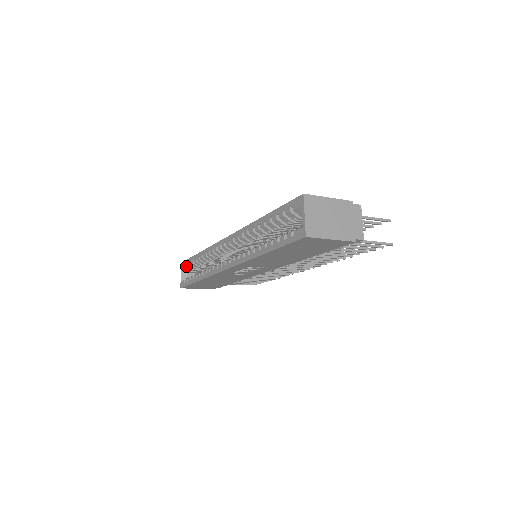
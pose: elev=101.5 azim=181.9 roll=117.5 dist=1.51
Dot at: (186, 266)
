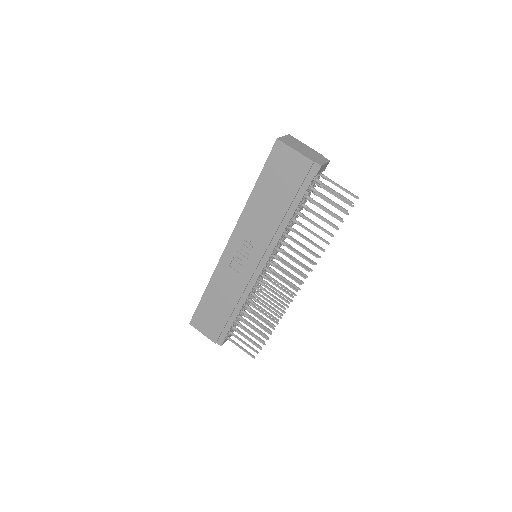
Dot at: occluded
